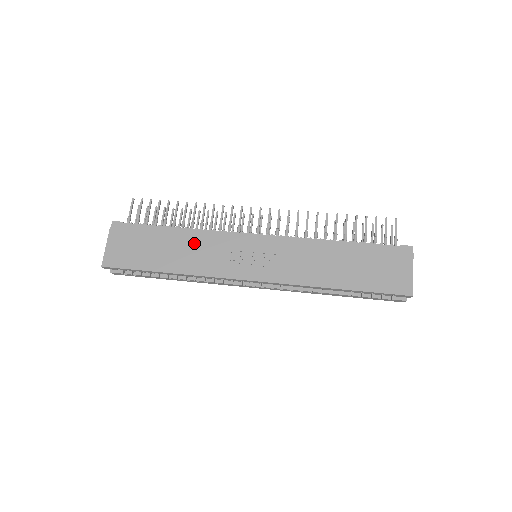
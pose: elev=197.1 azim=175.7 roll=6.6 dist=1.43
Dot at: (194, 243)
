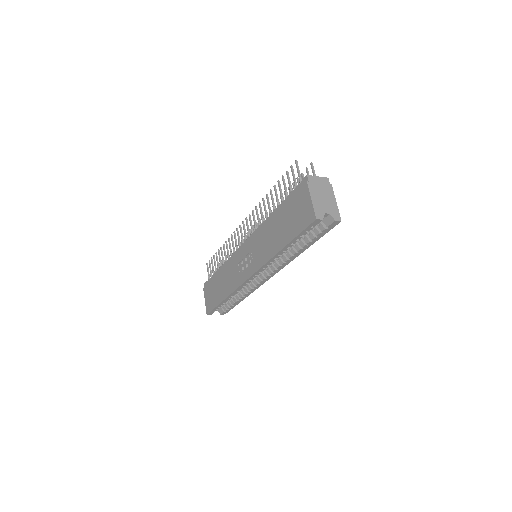
Dot at: (226, 272)
